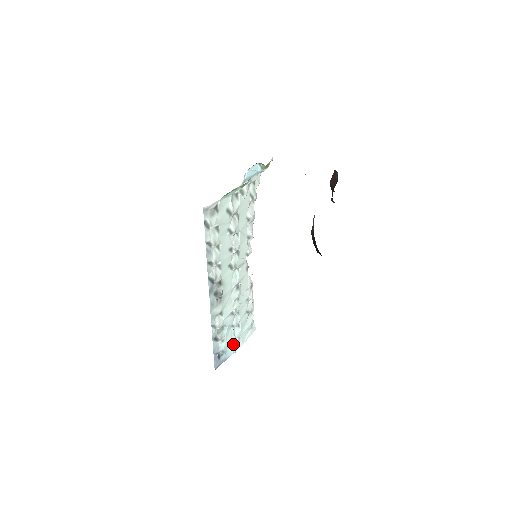
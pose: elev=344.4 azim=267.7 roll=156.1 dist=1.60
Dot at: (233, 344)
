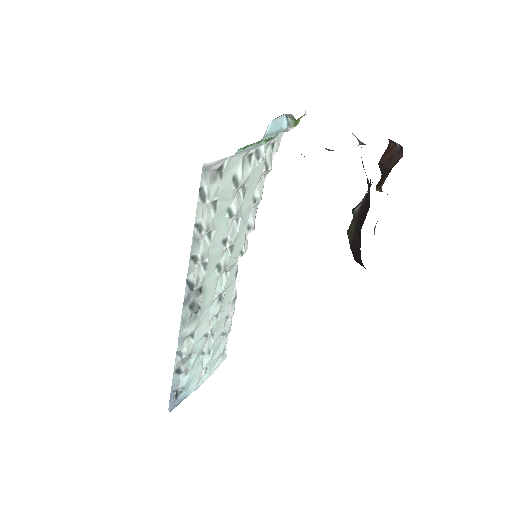
Dot at: (197, 377)
